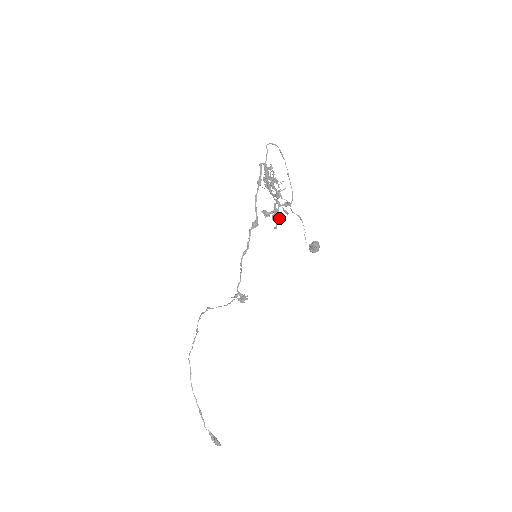
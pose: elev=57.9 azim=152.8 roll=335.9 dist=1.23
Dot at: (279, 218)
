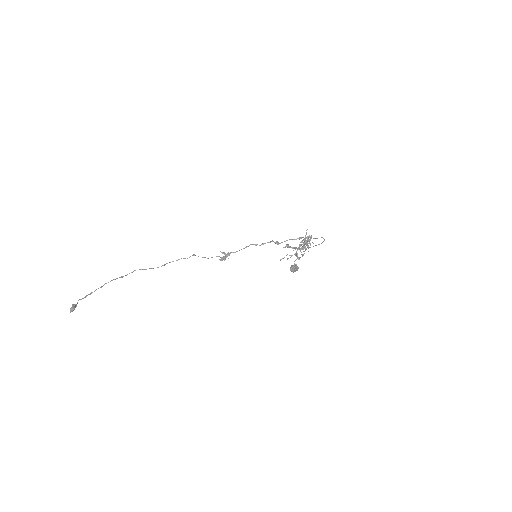
Dot at: occluded
